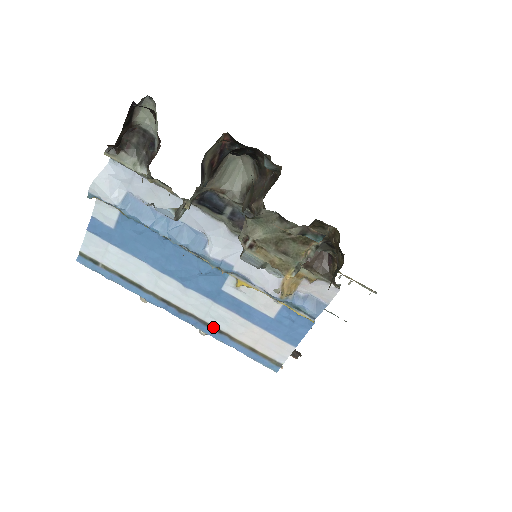
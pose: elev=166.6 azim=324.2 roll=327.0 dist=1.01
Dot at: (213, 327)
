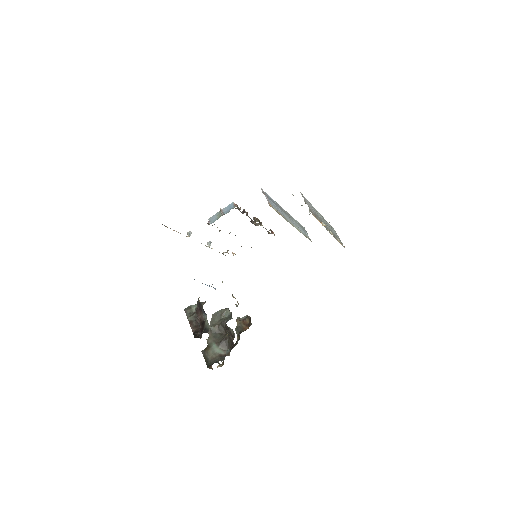
Dot at: occluded
